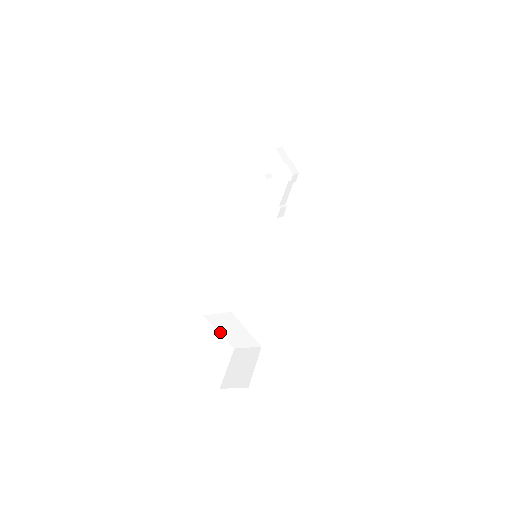
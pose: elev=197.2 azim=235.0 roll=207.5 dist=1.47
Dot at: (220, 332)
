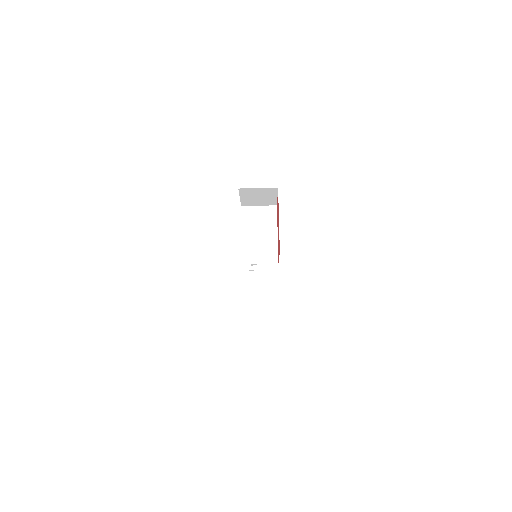
Dot at: (243, 234)
